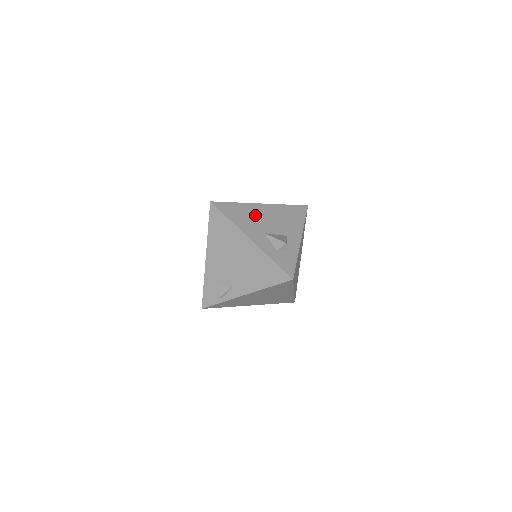
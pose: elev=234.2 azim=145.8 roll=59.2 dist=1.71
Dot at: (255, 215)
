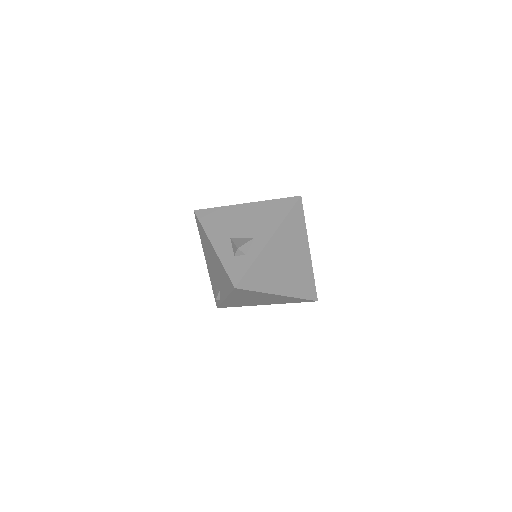
Dot at: (231, 218)
